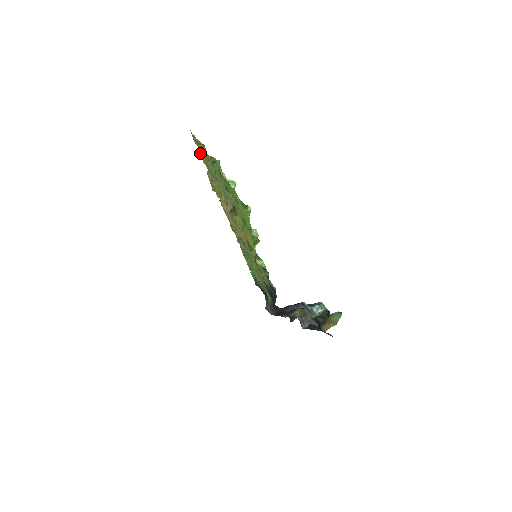
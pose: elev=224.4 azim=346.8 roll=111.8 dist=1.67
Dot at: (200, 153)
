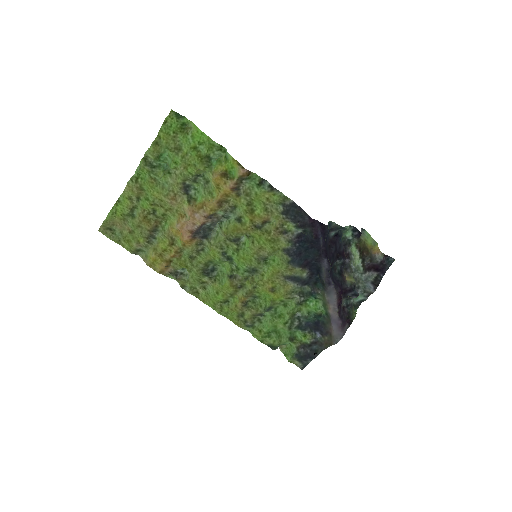
Dot at: occluded
